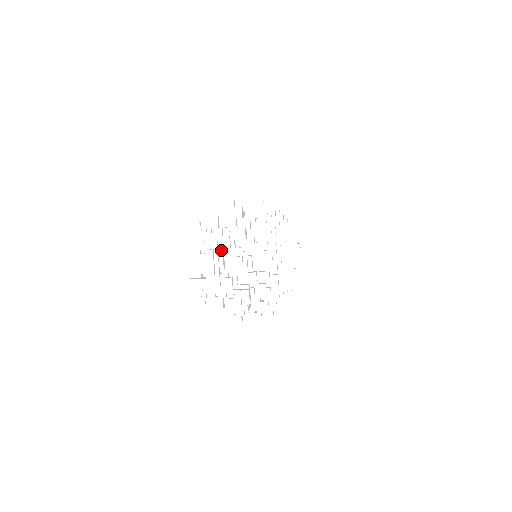
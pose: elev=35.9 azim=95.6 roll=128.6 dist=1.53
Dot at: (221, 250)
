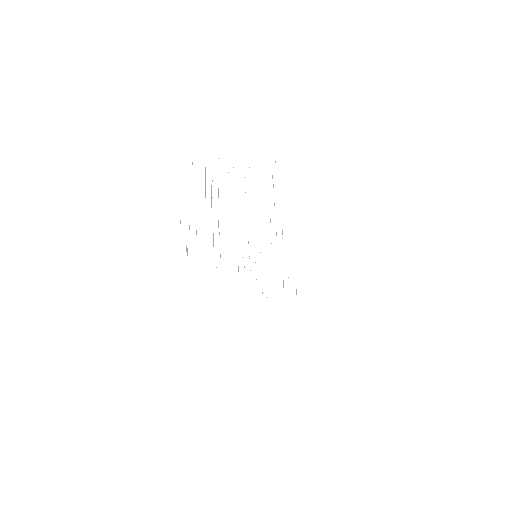
Dot at: (216, 176)
